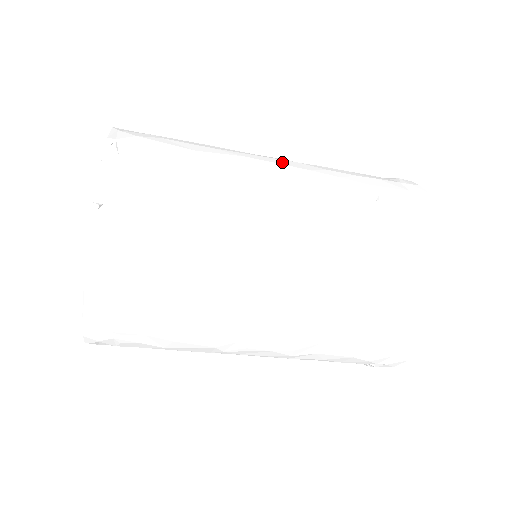
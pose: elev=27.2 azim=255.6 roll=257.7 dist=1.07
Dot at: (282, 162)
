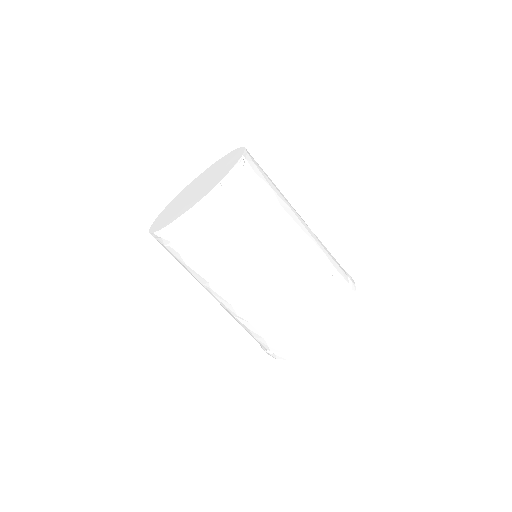
Dot at: (305, 225)
